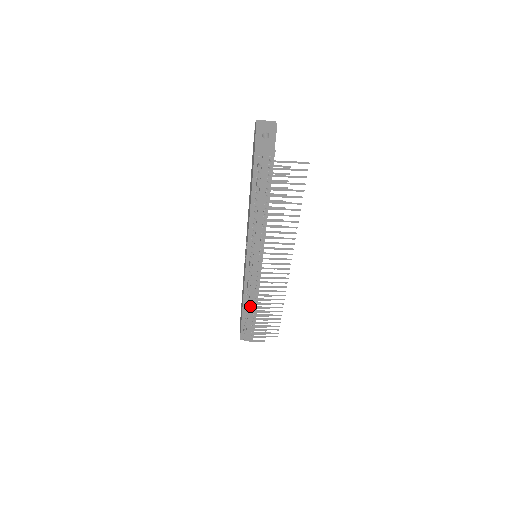
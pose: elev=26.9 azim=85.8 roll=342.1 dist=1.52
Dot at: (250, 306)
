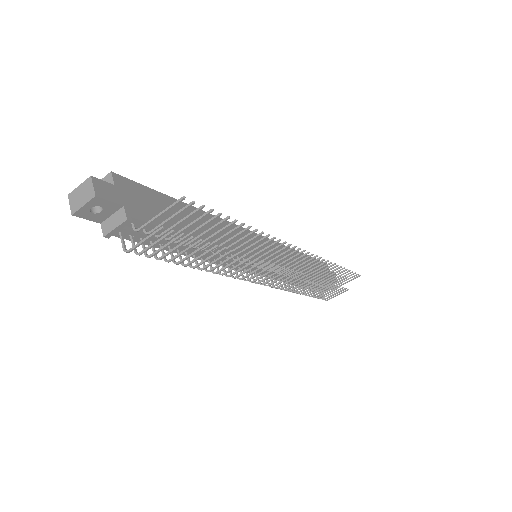
Dot at: occluded
